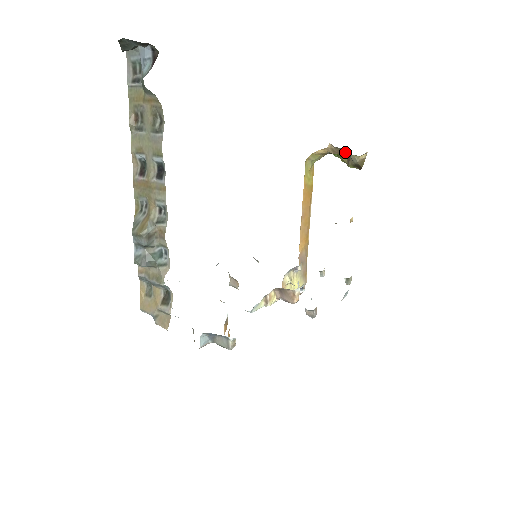
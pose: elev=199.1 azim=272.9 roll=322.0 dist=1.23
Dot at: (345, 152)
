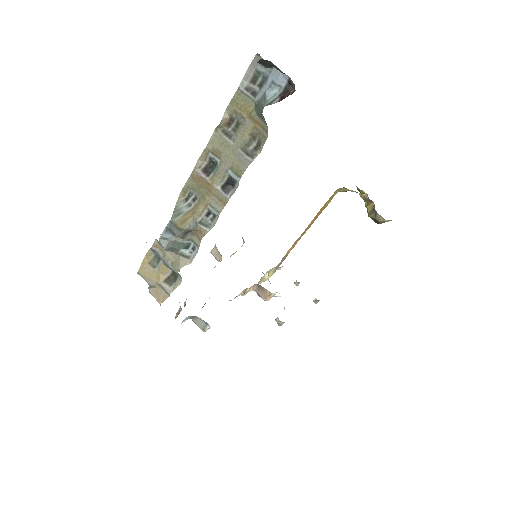
Dot at: (373, 204)
